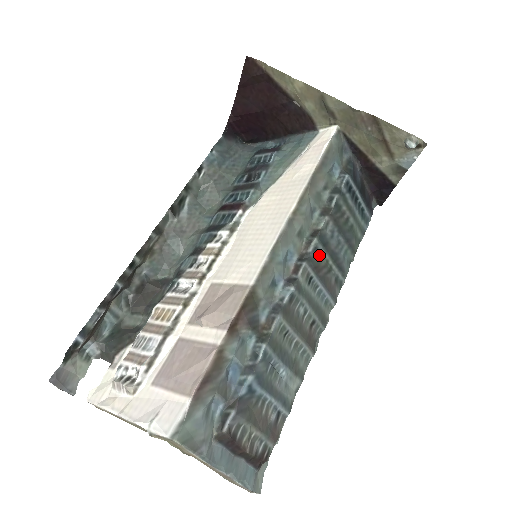
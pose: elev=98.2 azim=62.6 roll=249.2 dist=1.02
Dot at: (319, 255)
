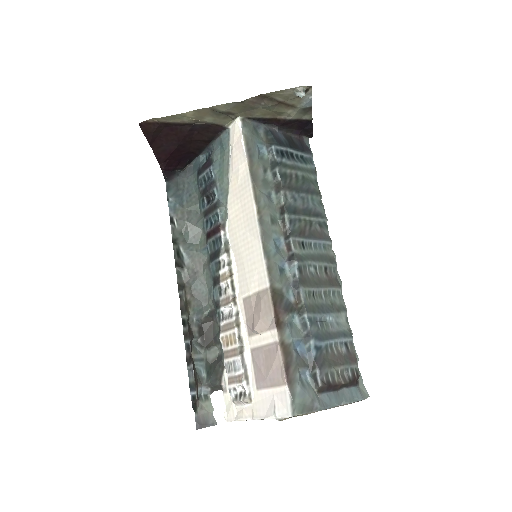
Dot at: (296, 222)
